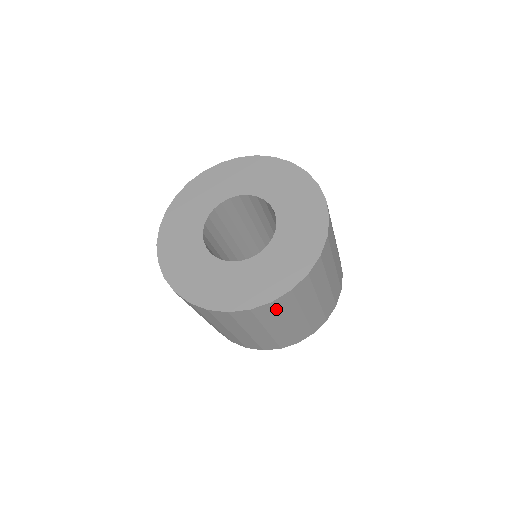
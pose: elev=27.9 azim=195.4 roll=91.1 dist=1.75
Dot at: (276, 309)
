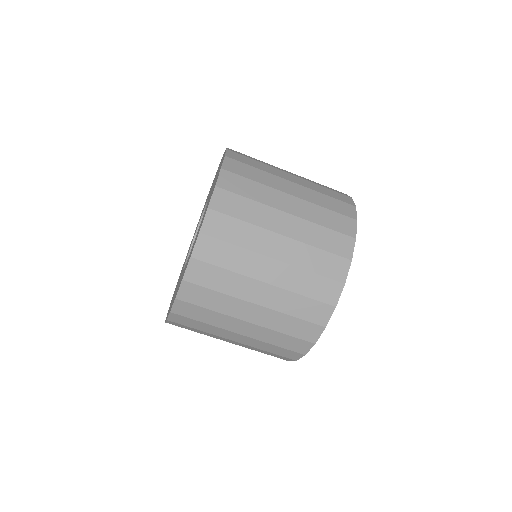
Dot at: (221, 241)
